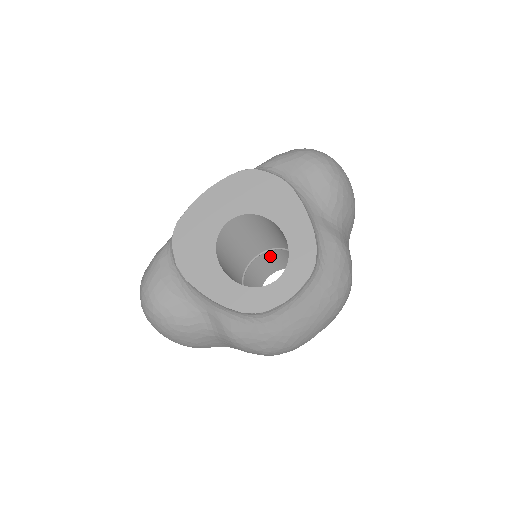
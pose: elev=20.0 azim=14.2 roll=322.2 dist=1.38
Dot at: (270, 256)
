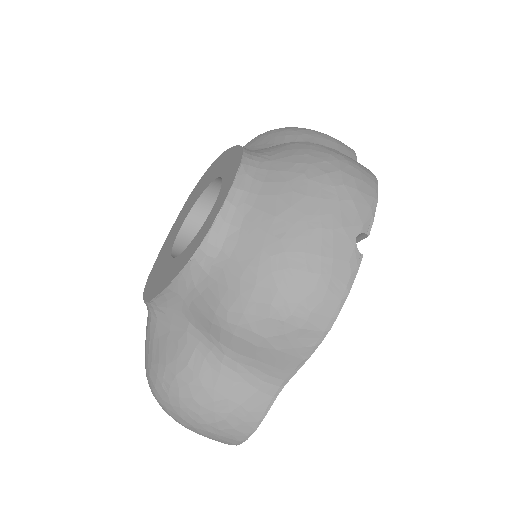
Dot at: occluded
